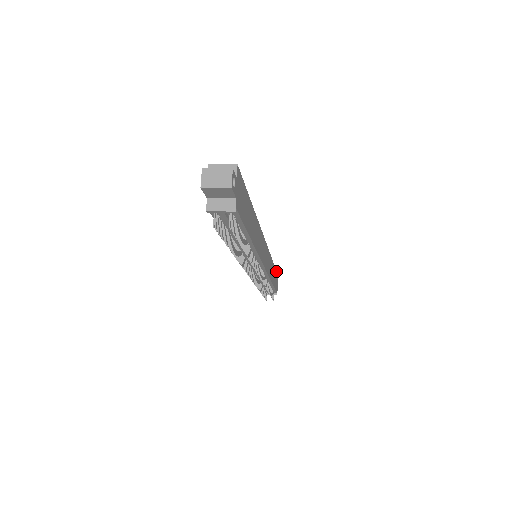
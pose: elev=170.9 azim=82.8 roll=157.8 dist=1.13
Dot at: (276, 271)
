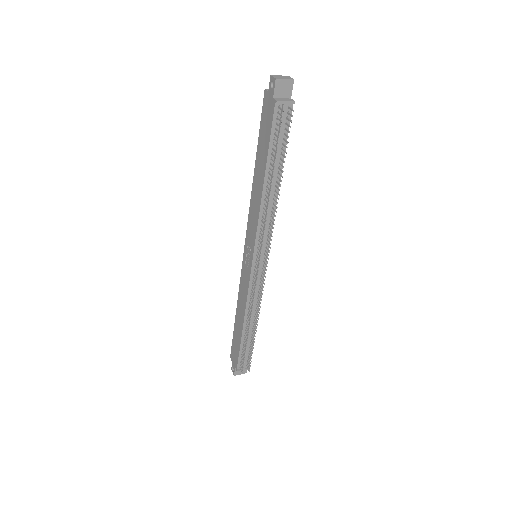
Dot at: occluded
